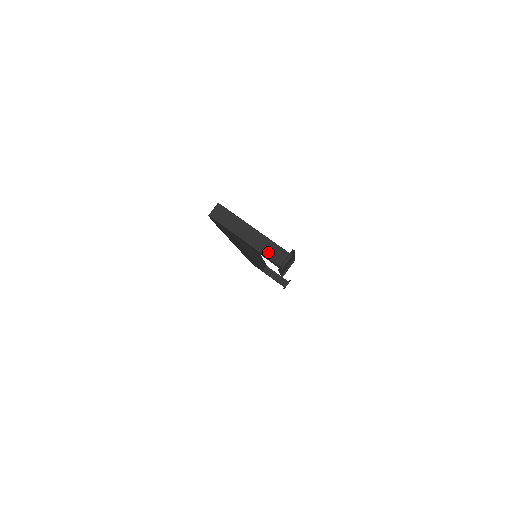
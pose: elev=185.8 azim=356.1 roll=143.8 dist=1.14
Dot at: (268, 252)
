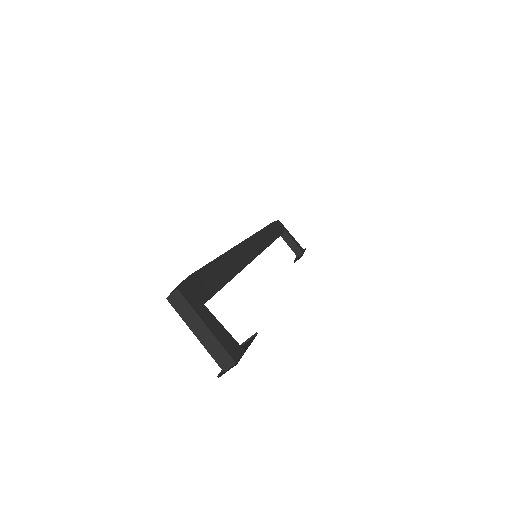
Dot at: (214, 353)
